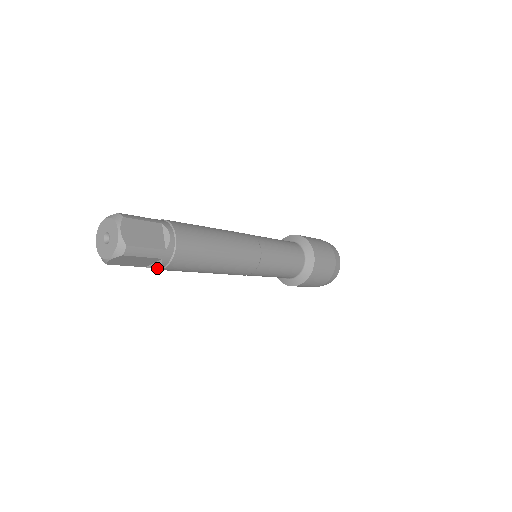
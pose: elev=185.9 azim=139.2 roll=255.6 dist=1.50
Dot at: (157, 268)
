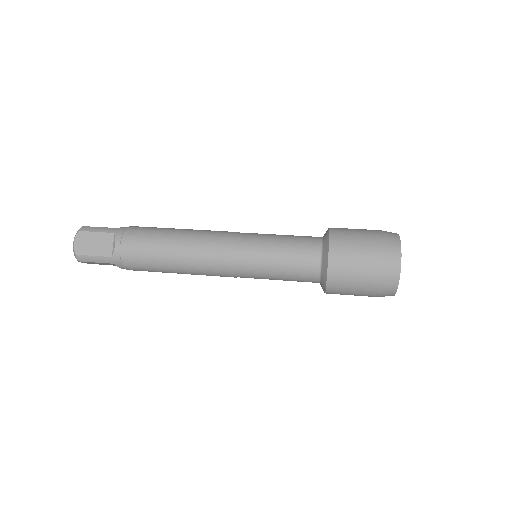
Dot at: occluded
